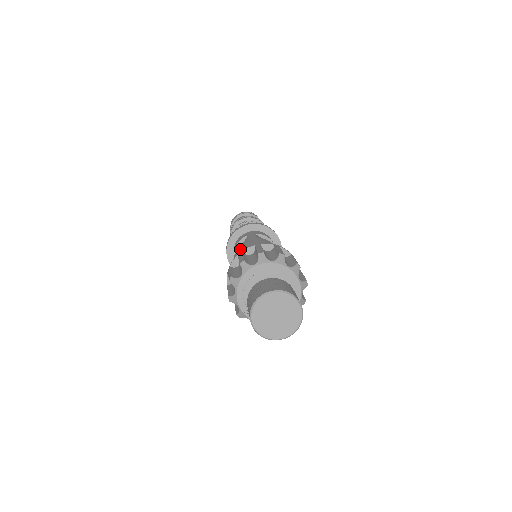
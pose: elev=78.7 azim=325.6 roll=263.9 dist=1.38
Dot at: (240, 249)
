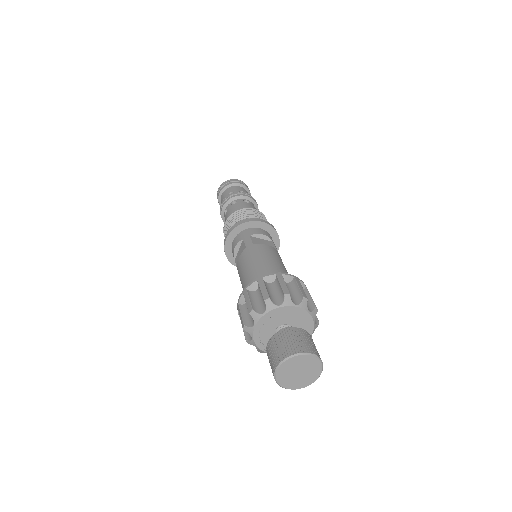
Dot at: (240, 264)
